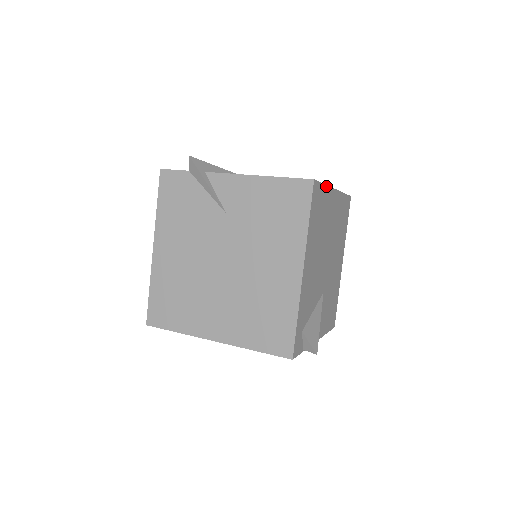
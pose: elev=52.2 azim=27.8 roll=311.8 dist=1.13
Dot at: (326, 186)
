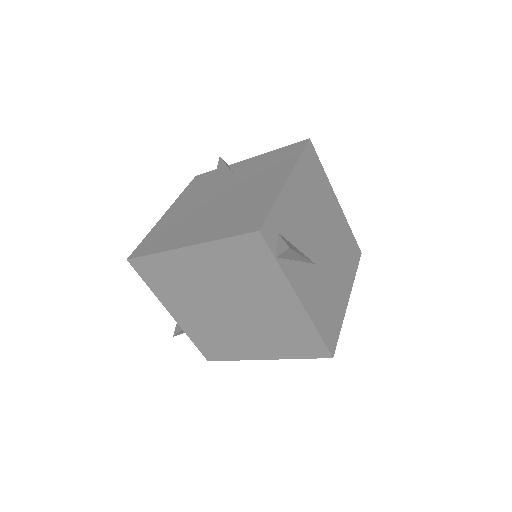
Dot at: (325, 173)
